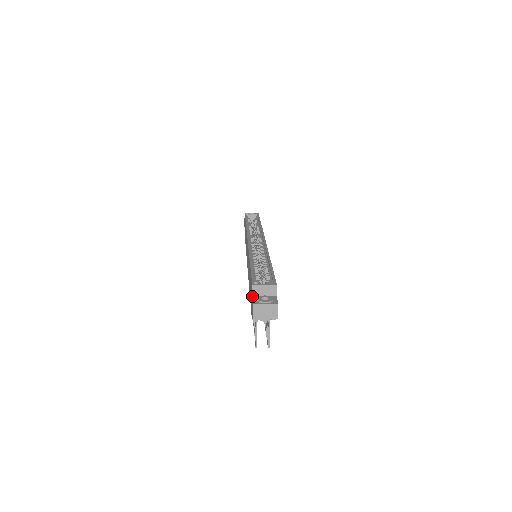
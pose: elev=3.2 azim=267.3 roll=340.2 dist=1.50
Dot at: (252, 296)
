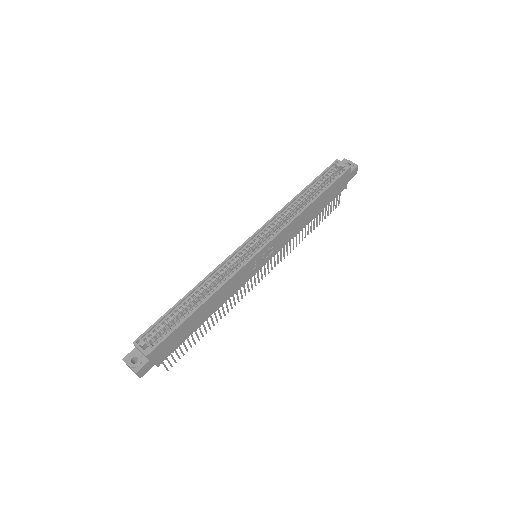
Dot at: (135, 347)
